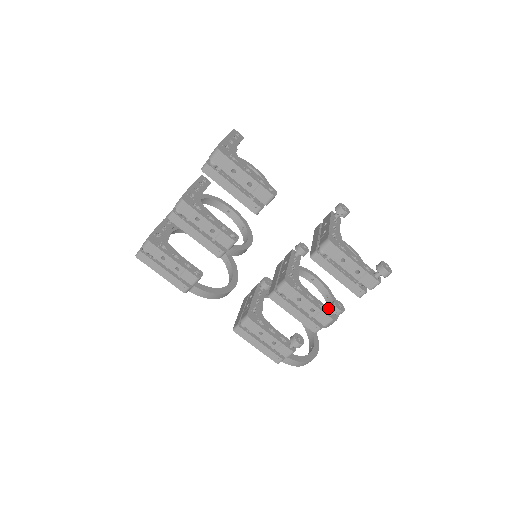
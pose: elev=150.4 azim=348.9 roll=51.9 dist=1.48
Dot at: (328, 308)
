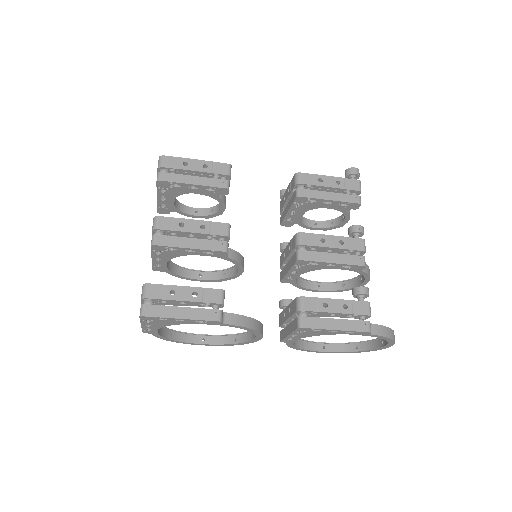
Dot at: occluded
